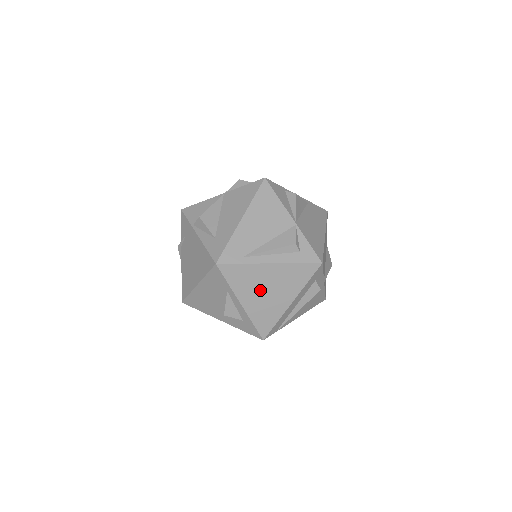
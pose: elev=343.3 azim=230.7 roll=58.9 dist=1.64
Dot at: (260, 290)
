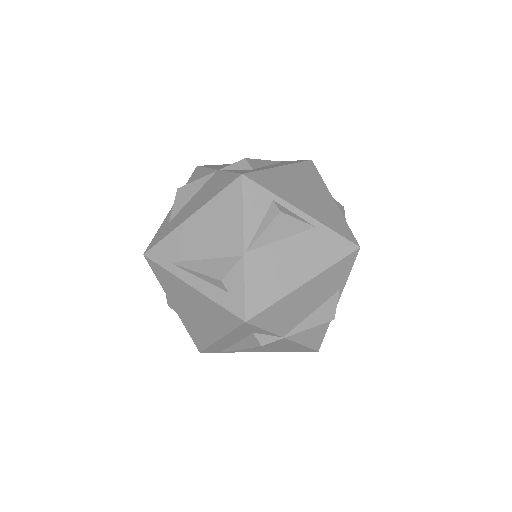
Dot at: (187, 305)
